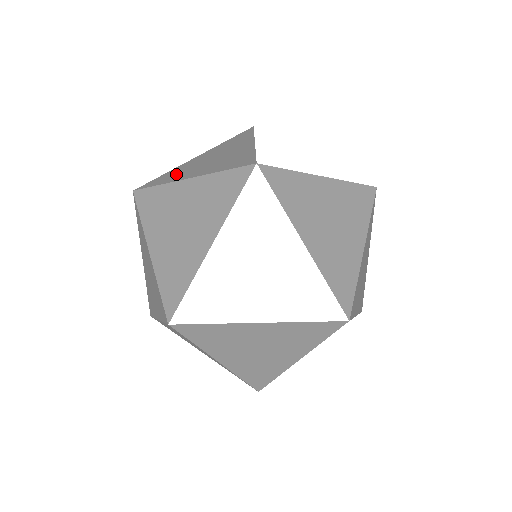
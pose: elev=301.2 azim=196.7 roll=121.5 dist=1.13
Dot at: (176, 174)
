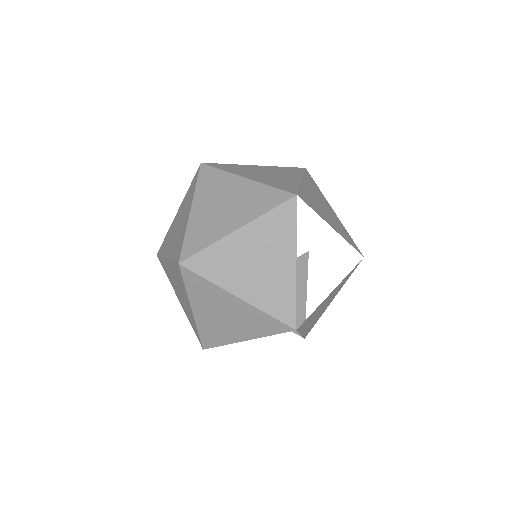
Dot at: (222, 268)
